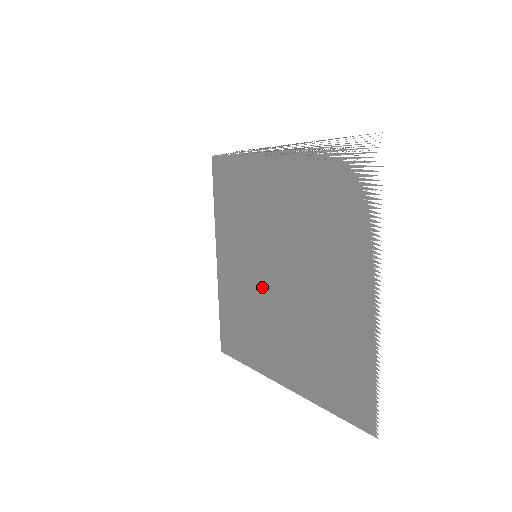
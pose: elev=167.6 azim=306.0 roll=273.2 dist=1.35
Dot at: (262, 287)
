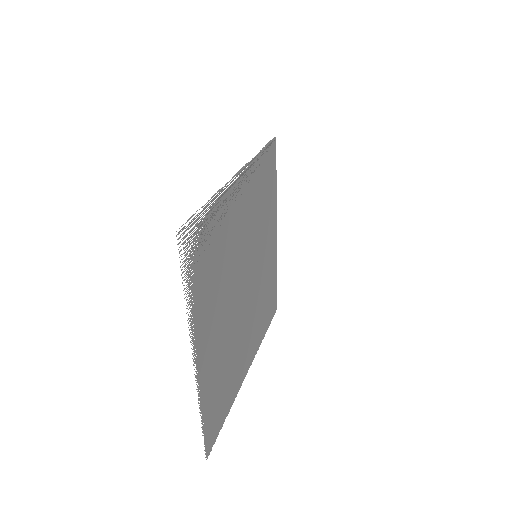
Dot at: (254, 285)
